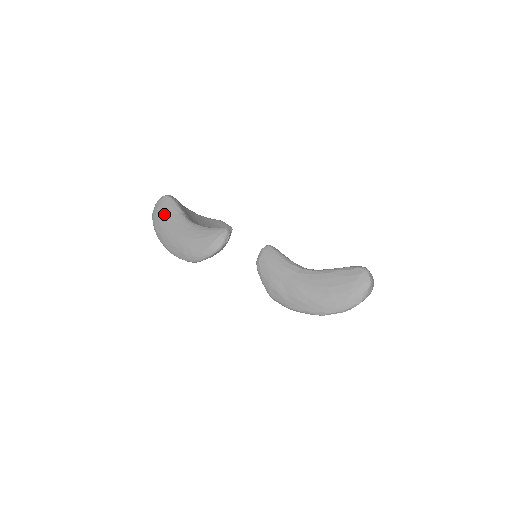
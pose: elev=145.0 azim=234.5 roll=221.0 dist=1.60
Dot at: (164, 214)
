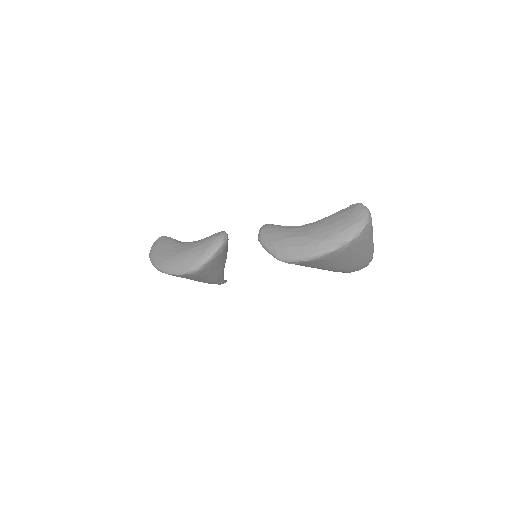
Dot at: (161, 247)
